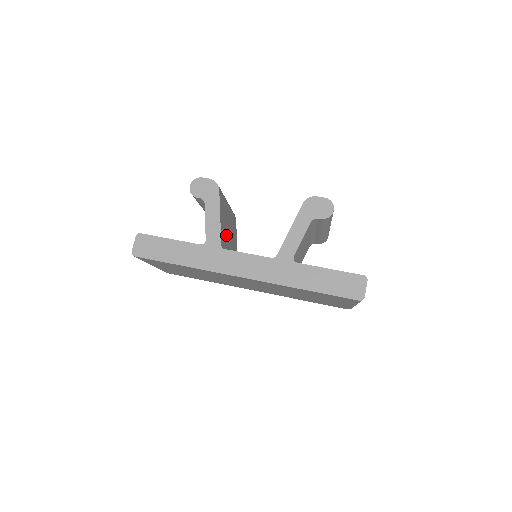
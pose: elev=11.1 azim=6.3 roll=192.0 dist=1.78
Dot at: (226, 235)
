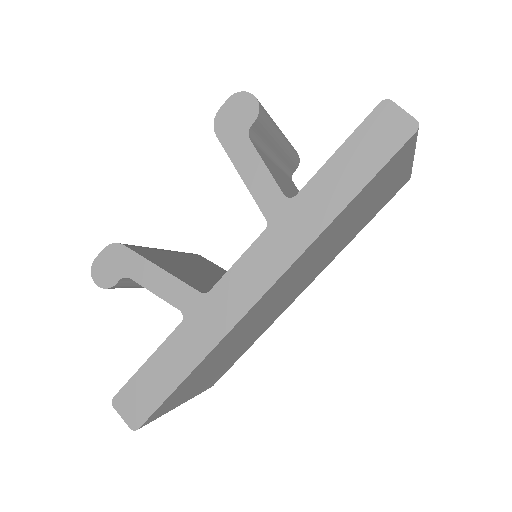
Dot at: (199, 278)
